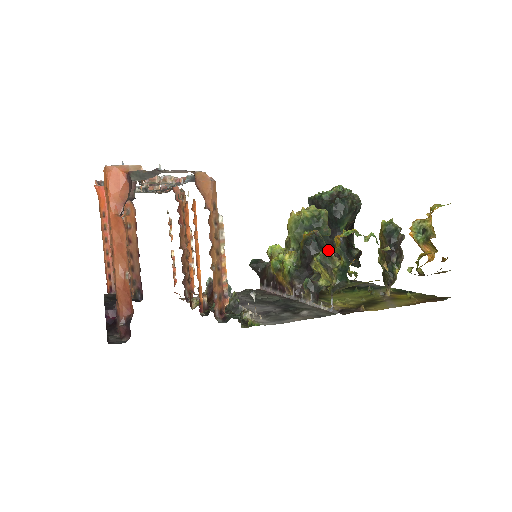
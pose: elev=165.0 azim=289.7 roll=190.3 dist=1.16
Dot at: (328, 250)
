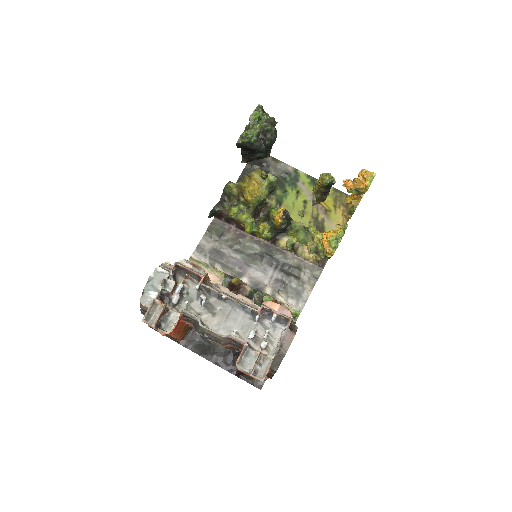
Dot at: (305, 233)
